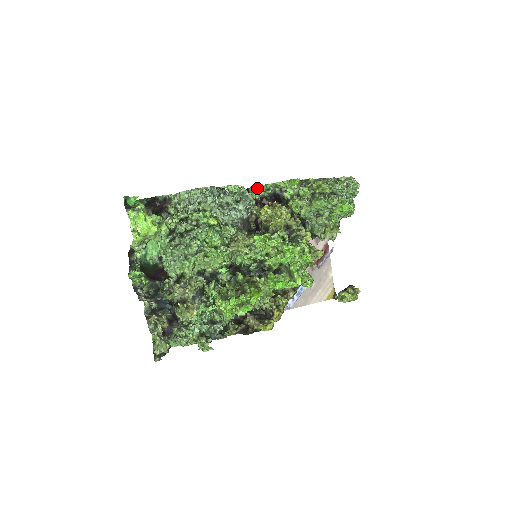
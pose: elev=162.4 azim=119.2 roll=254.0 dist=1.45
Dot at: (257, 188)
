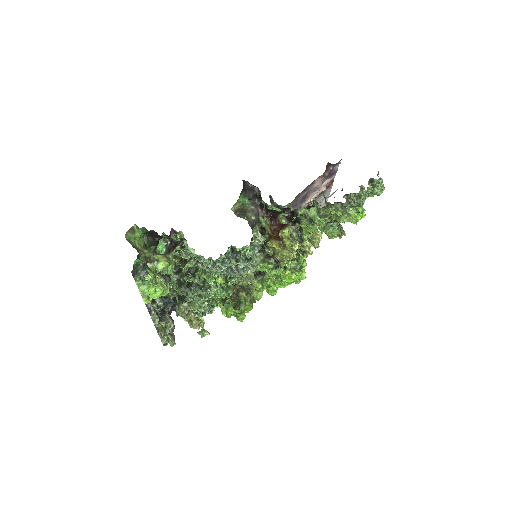
Dot at: (271, 207)
